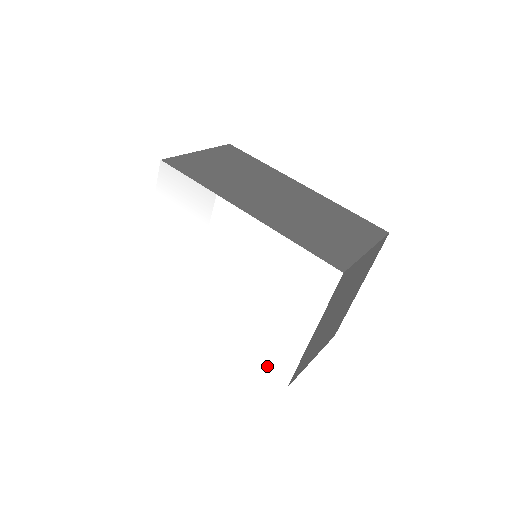
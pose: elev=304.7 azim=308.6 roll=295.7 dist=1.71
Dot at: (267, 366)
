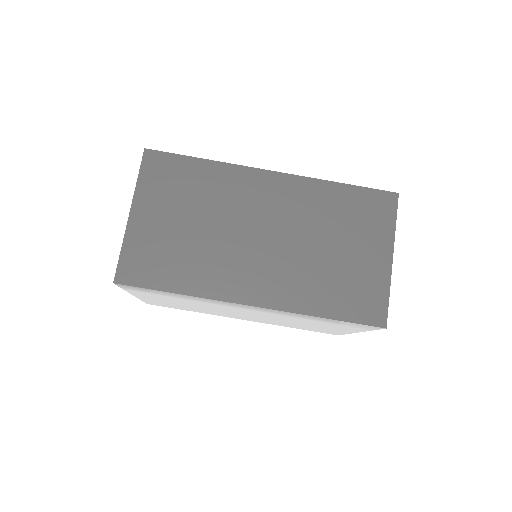
Dot at: (315, 331)
